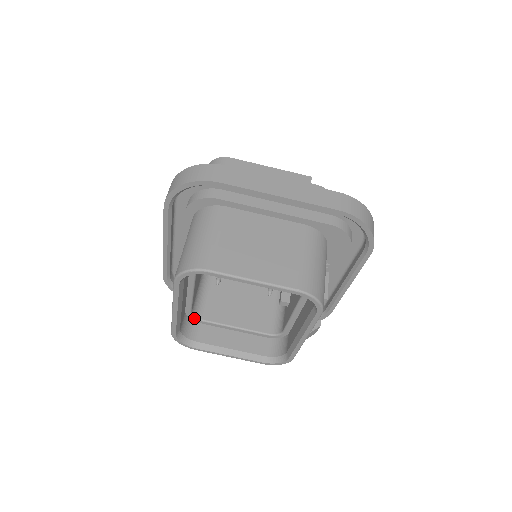
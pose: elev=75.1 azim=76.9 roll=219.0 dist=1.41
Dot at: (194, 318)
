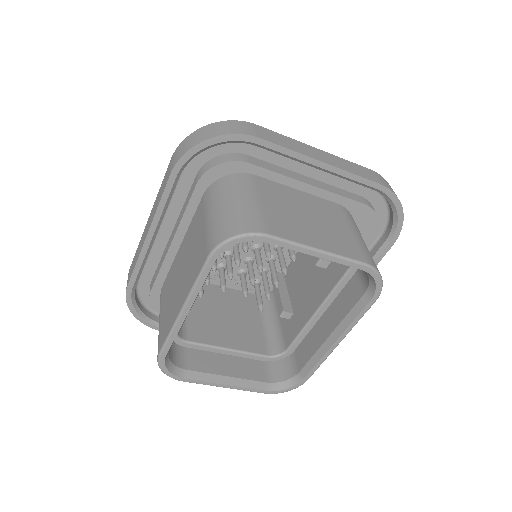
Dot at: (178, 339)
